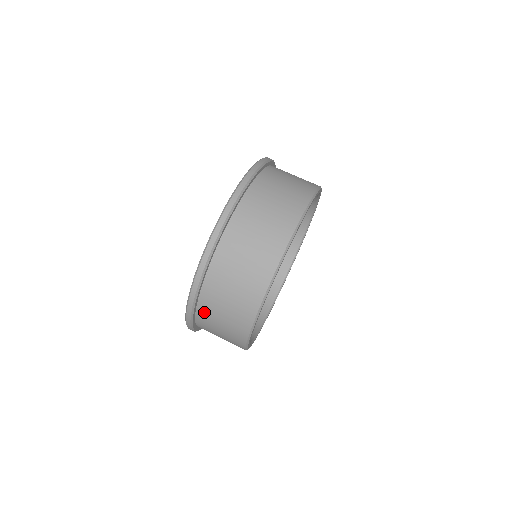
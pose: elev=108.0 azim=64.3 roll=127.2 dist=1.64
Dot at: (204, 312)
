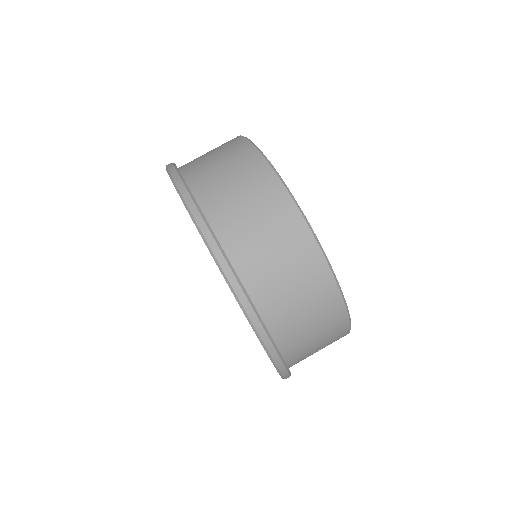
Dot at: occluded
